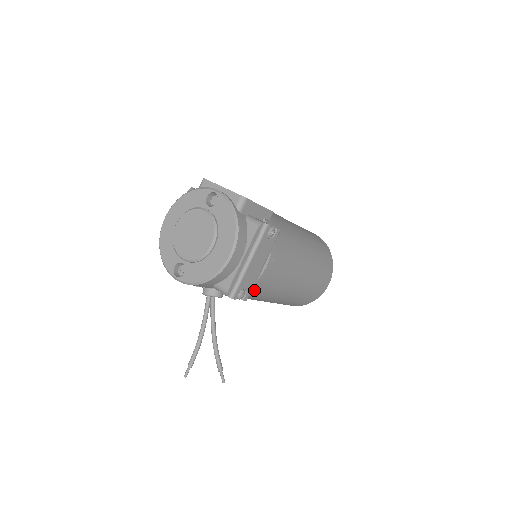
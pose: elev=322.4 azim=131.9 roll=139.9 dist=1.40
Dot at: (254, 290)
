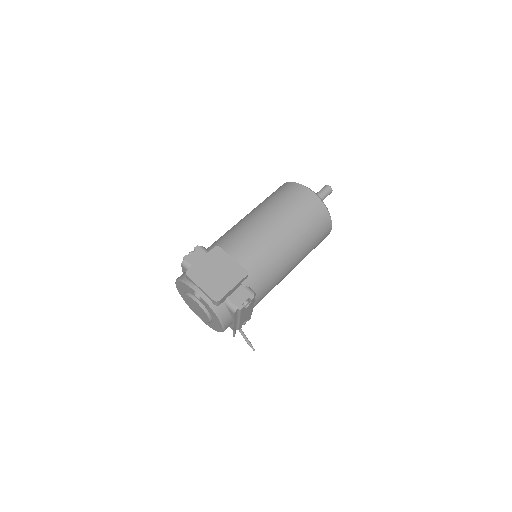
Dot at: occluded
